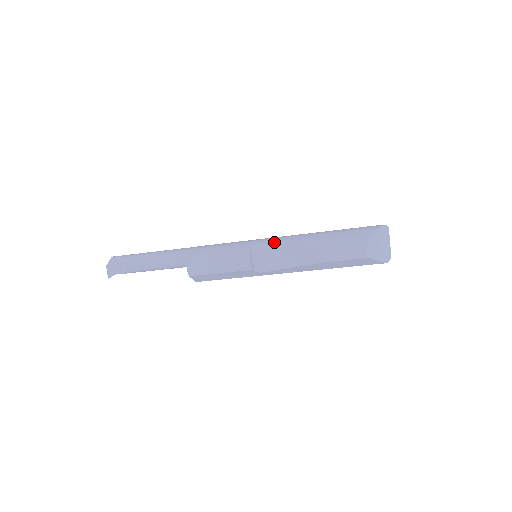
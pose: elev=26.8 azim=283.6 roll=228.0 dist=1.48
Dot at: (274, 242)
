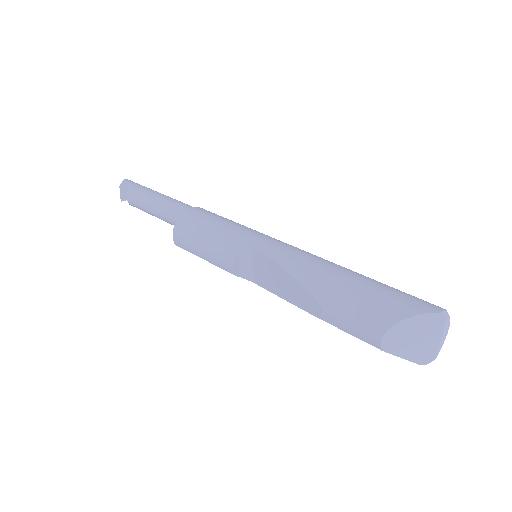
Dot at: (271, 254)
